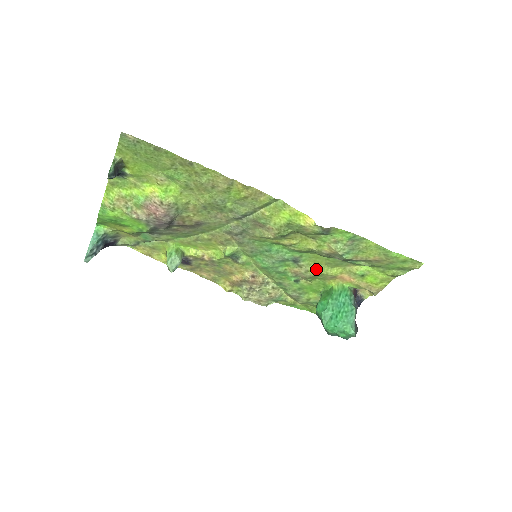
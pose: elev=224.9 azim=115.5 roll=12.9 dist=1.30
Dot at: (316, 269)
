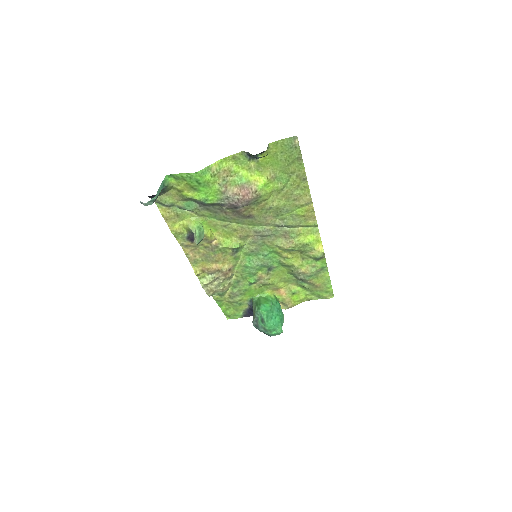
Dot at: (274, 279)
